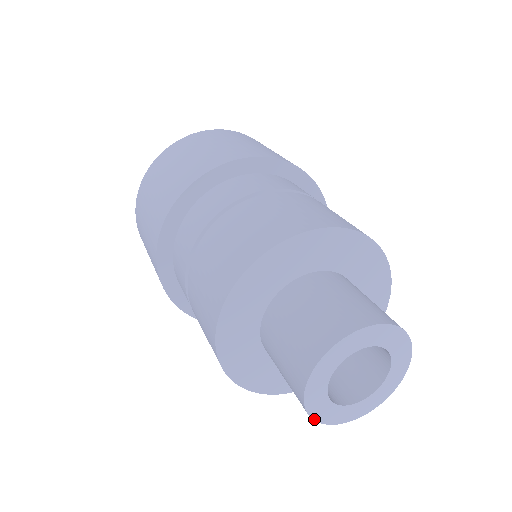
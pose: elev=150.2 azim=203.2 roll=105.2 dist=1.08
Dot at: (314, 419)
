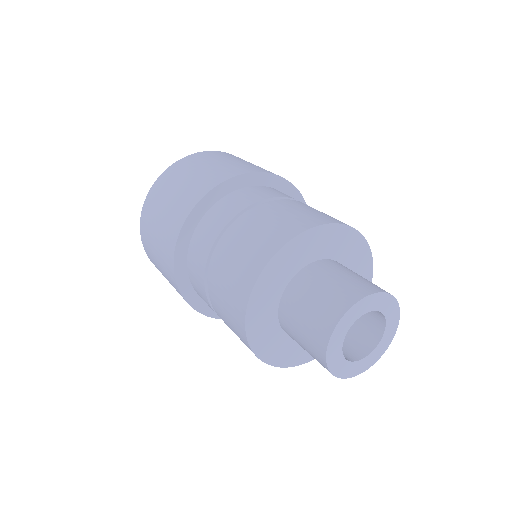
Dot at: (336, 376)
